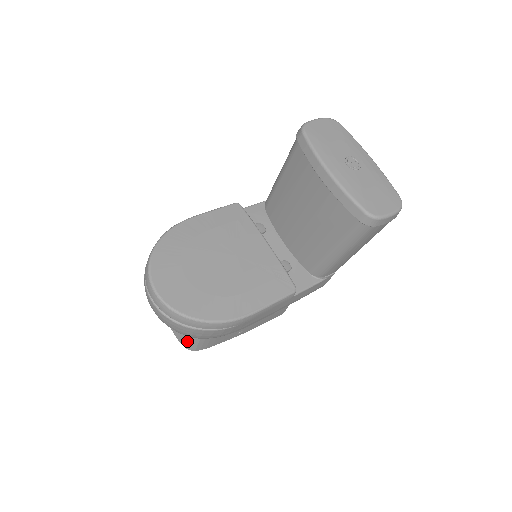
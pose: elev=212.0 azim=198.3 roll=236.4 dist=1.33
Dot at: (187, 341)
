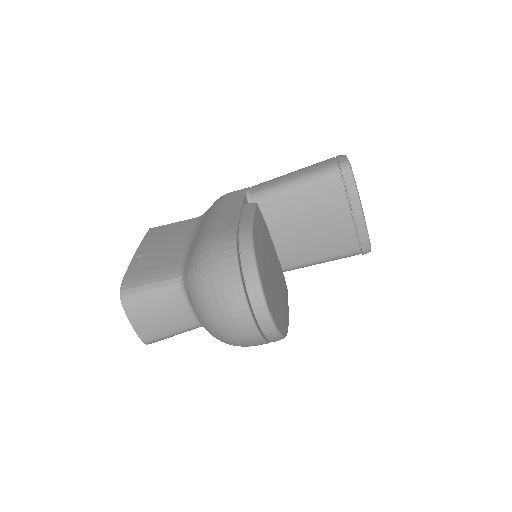
Dot at: (158, 337)
